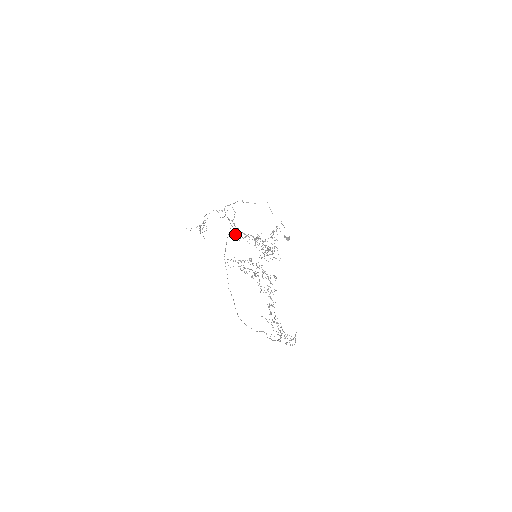
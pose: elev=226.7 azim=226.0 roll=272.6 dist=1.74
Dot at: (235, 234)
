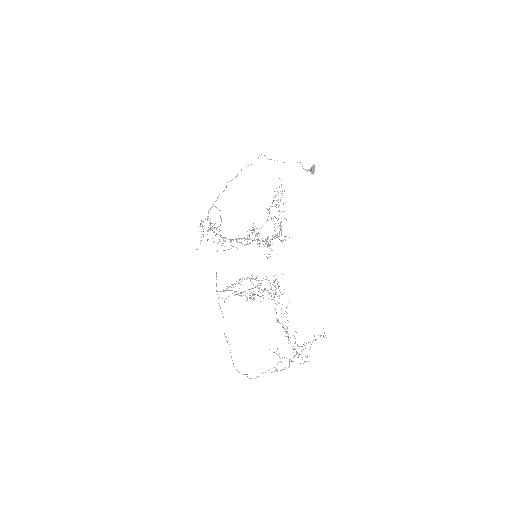
Dot at: occluded
